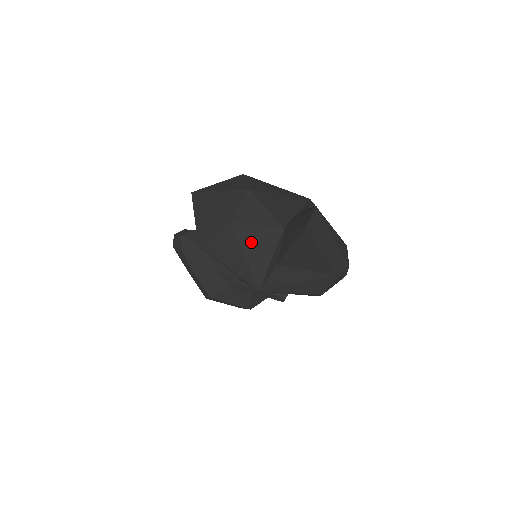
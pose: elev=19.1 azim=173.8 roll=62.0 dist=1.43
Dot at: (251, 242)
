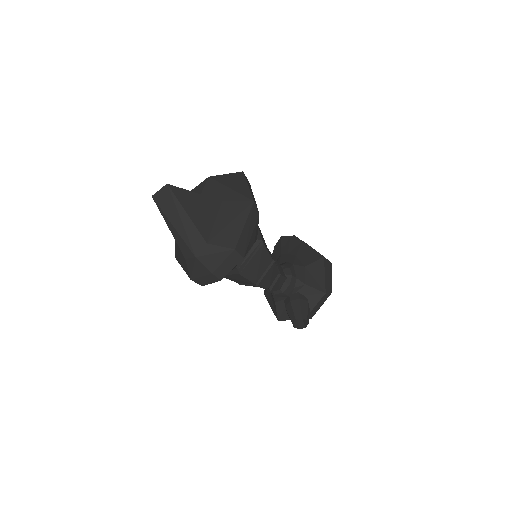
Dot at: occluded
